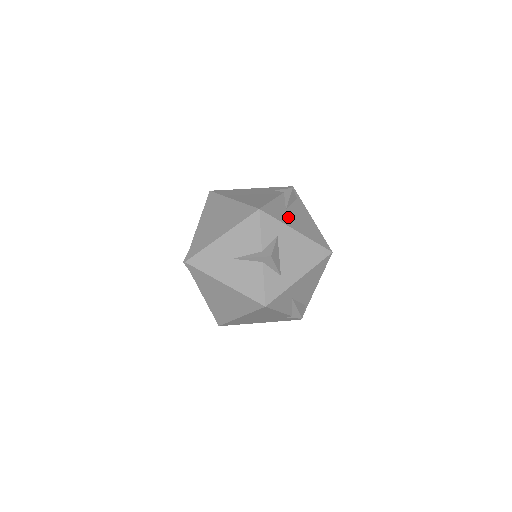
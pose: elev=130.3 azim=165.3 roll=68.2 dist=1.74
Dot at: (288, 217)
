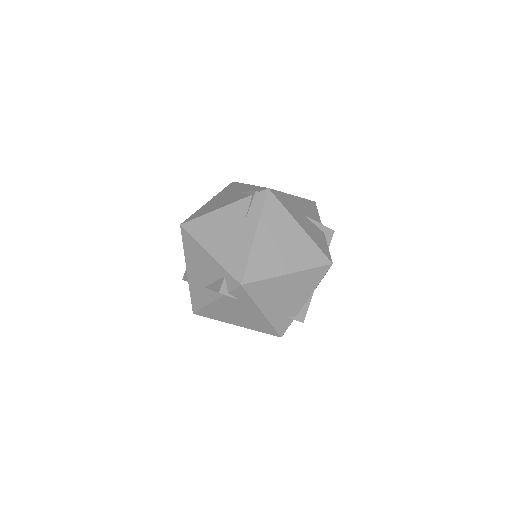
Dot at: occluded
